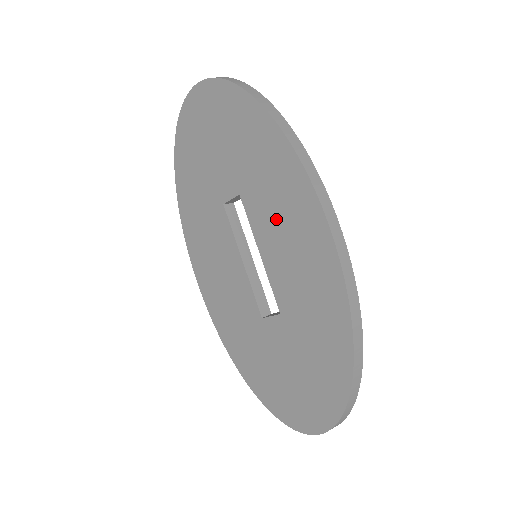
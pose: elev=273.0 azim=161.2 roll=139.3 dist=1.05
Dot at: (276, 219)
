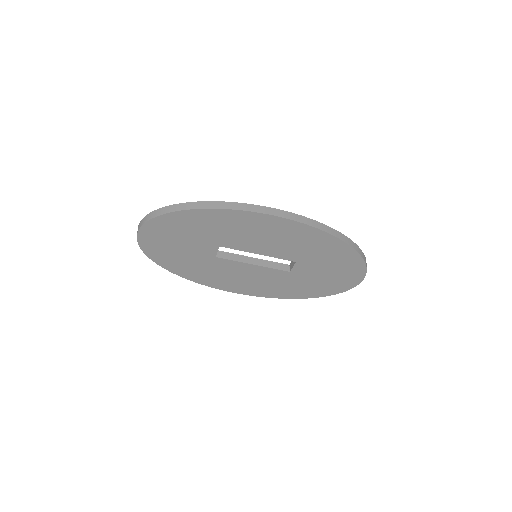
Dot at: (250, 237)
